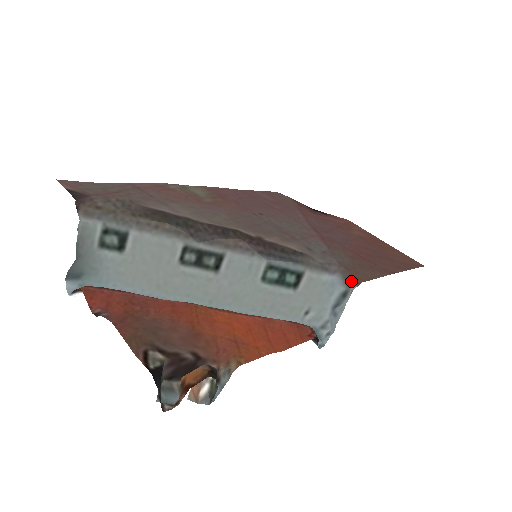
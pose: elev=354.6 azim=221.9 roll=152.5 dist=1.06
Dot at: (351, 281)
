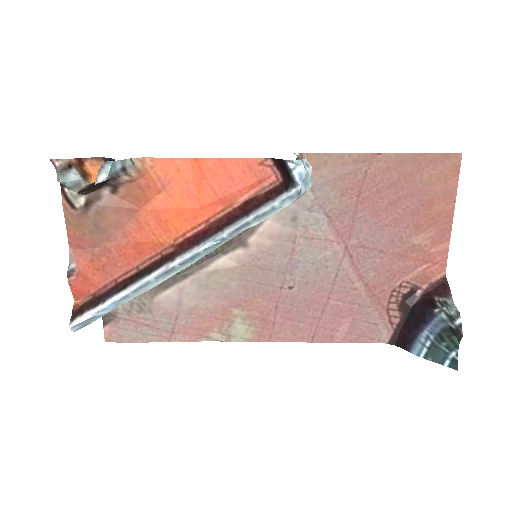
Dot at: occluded
